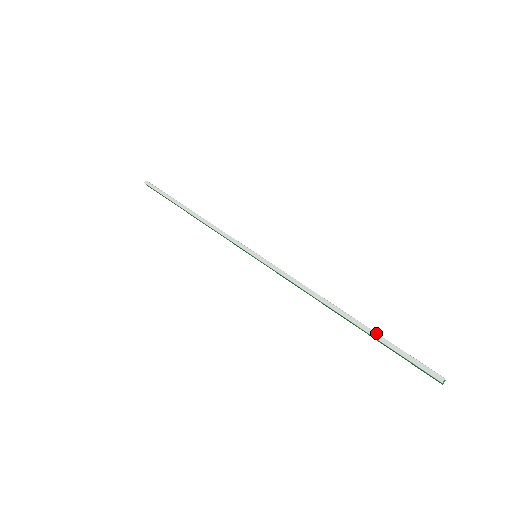
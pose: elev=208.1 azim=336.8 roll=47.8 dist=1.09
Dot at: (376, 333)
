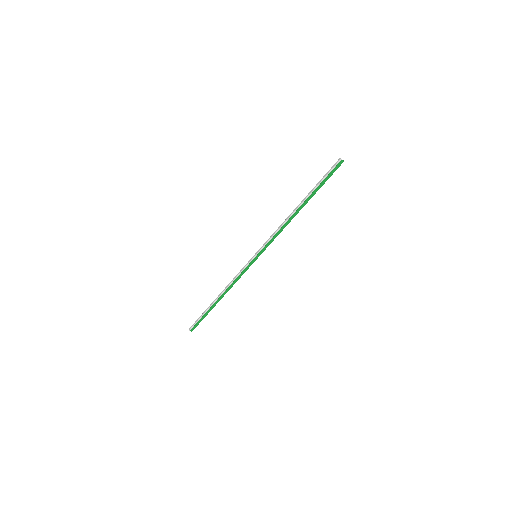
Dot at: (312, 189)
